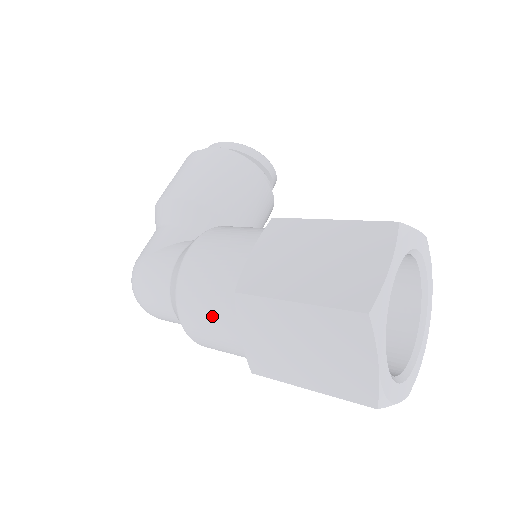
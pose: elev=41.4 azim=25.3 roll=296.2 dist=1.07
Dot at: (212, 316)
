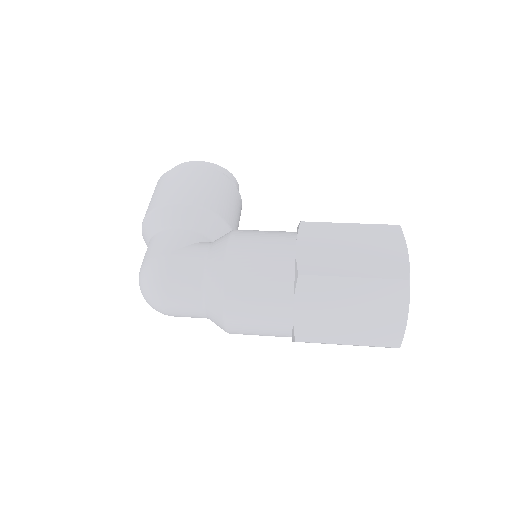
Dot at: (263, 298)
